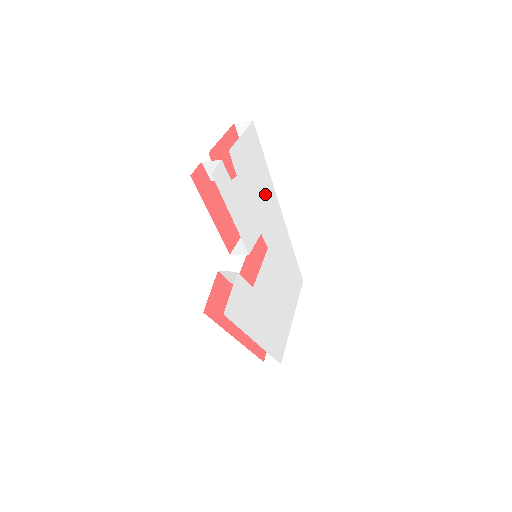
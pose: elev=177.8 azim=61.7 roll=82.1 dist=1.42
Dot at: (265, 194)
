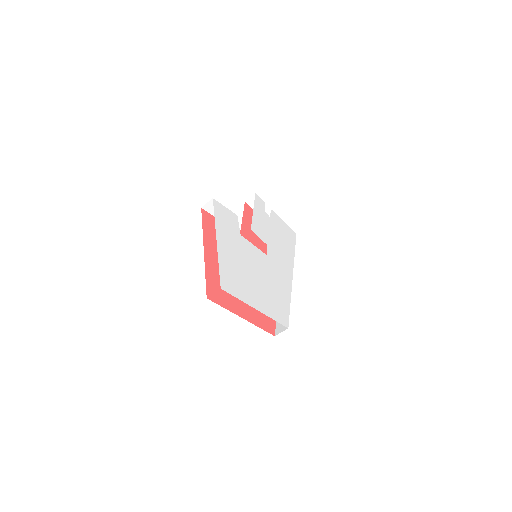
Dot at: (284, 250)
